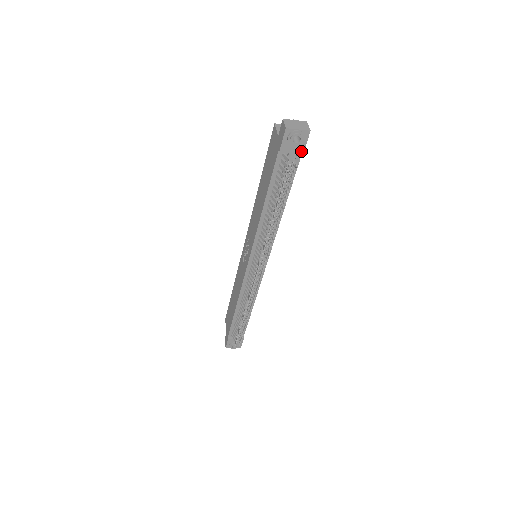
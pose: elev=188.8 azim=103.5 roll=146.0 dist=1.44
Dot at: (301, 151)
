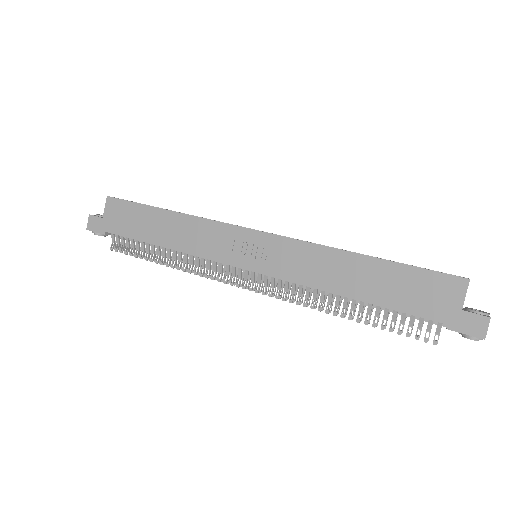
Dot at: occluded
